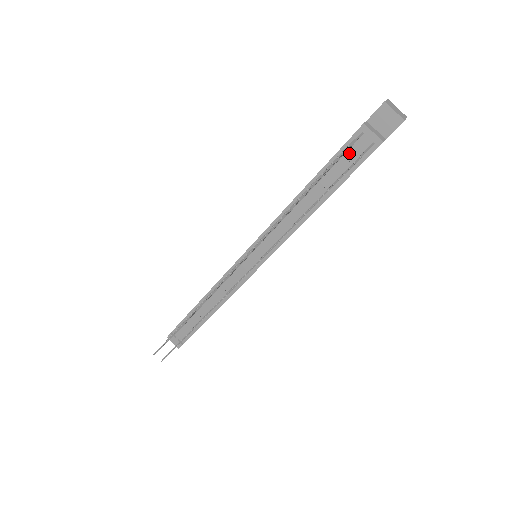
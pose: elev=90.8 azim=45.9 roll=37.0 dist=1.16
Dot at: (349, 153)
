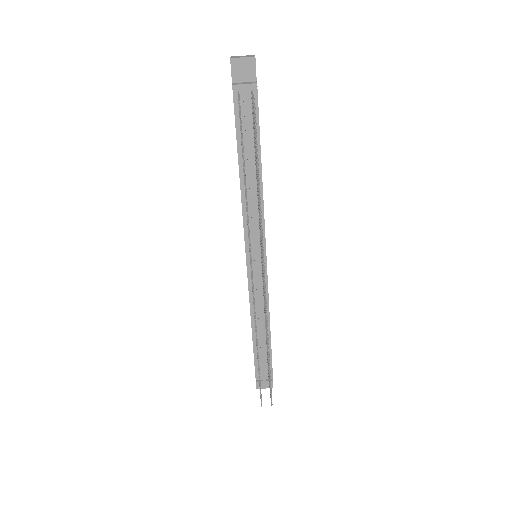
Dot at: (243, 115)
